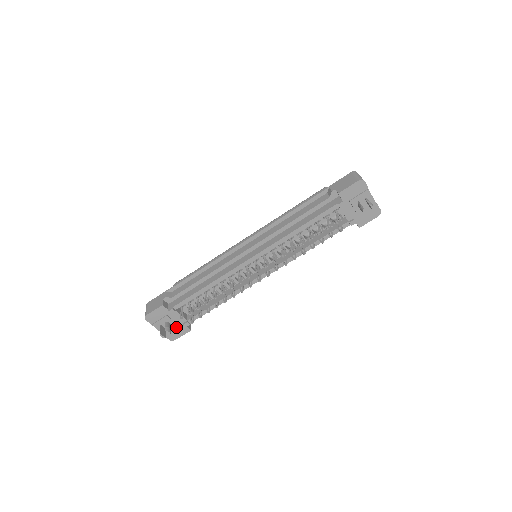
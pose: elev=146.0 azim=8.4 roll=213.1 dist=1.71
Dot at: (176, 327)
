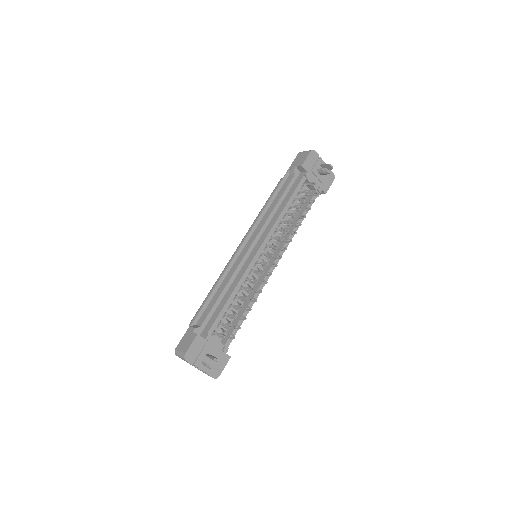
Dot at: occluded
